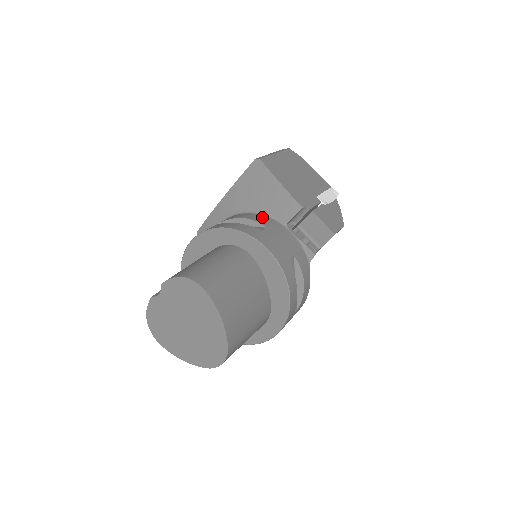
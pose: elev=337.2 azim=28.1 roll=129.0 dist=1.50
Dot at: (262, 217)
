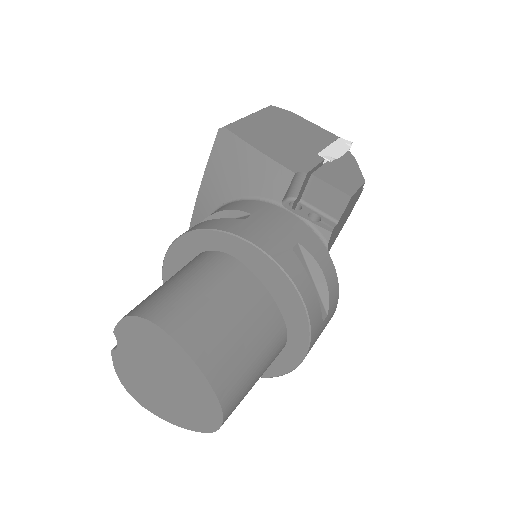
Dot at: (246, 202)
